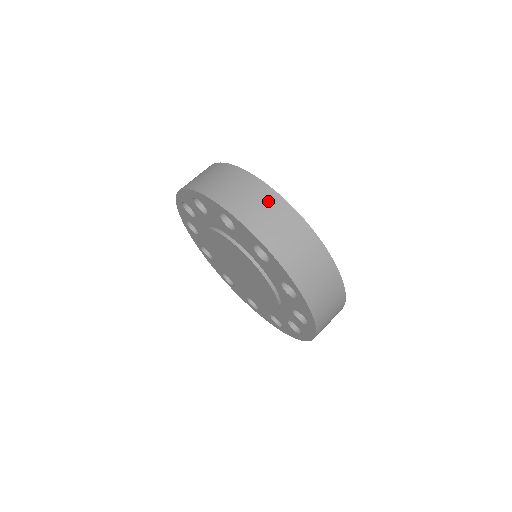
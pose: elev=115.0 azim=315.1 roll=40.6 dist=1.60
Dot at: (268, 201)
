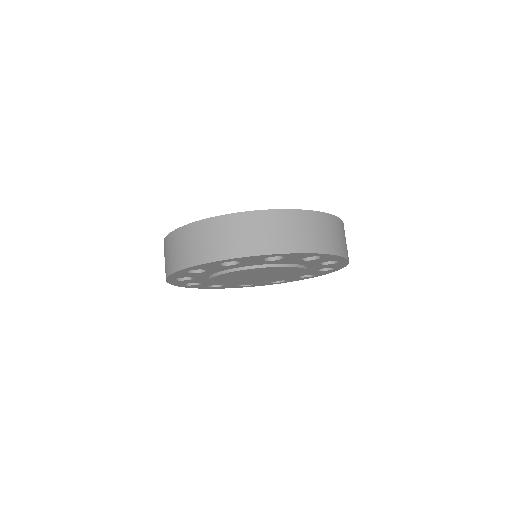
Dot at: (299, 221)
